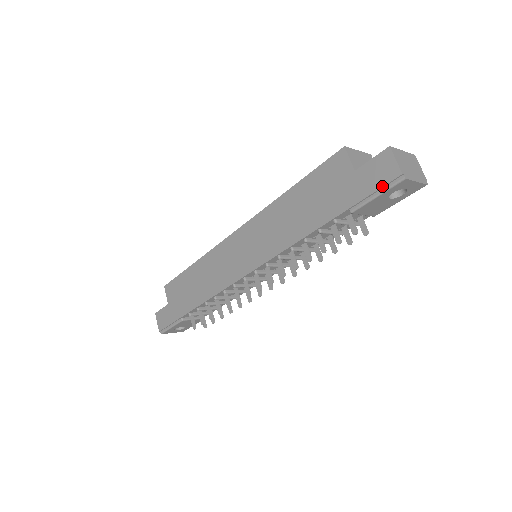
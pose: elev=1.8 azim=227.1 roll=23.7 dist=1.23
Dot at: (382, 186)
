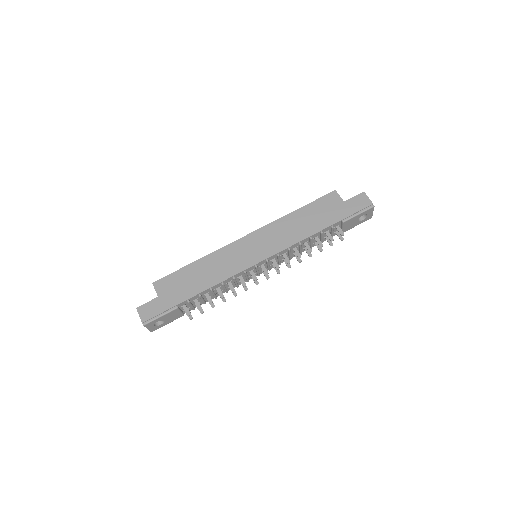
Dot at: (363, 209)
